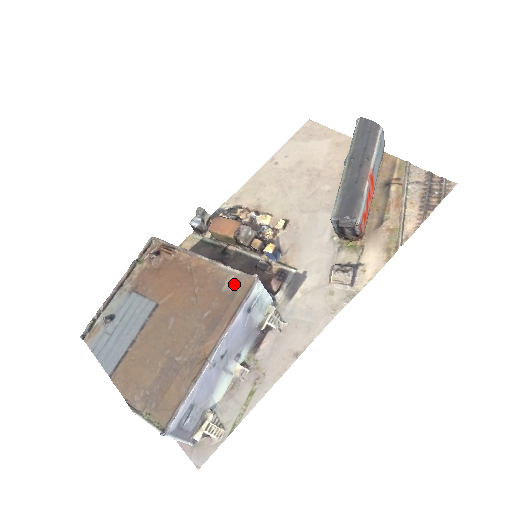
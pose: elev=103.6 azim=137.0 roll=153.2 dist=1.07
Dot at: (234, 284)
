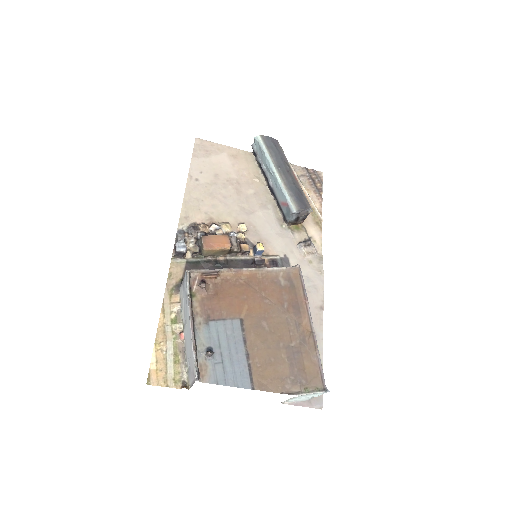
Dot at: (287, 277)
